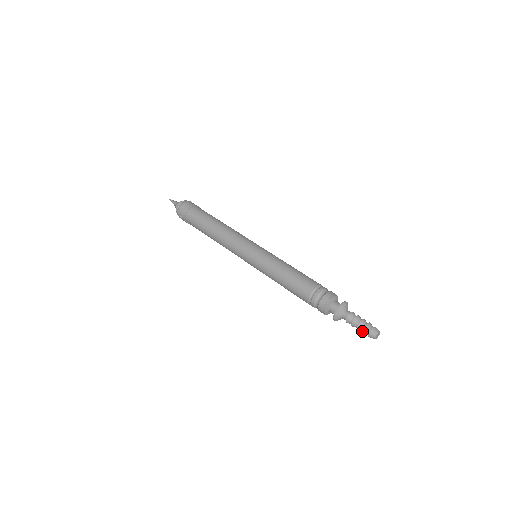
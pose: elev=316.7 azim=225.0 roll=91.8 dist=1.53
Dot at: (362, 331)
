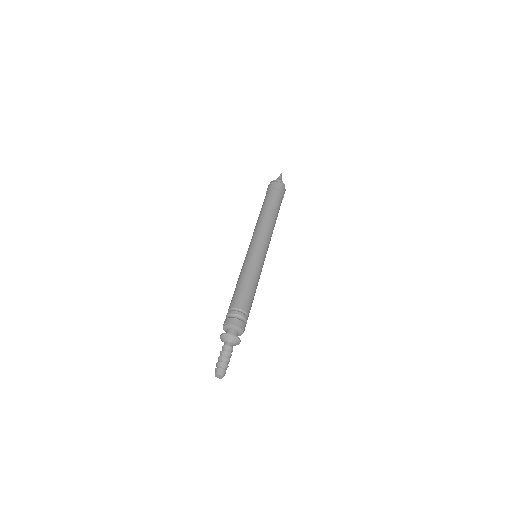
Dot at: (216, 363)
